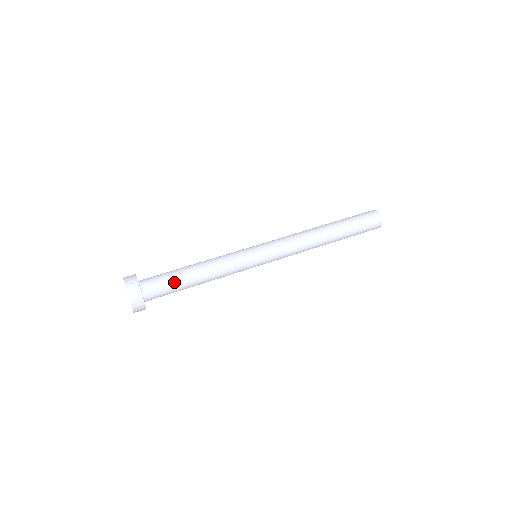
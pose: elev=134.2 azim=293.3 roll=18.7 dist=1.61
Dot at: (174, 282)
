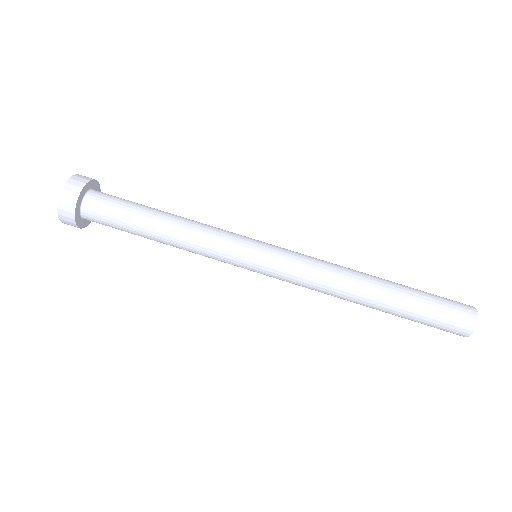
Dot at: occluded
